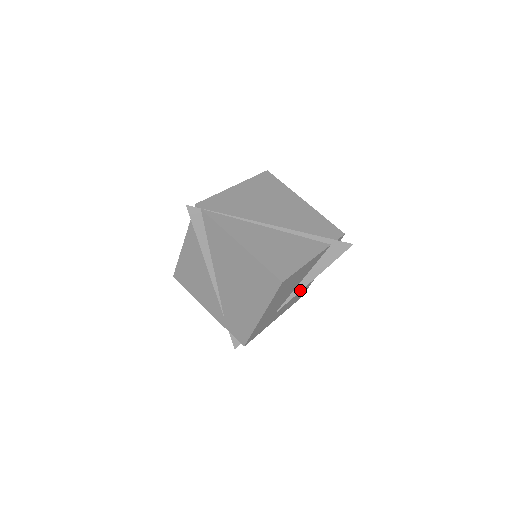
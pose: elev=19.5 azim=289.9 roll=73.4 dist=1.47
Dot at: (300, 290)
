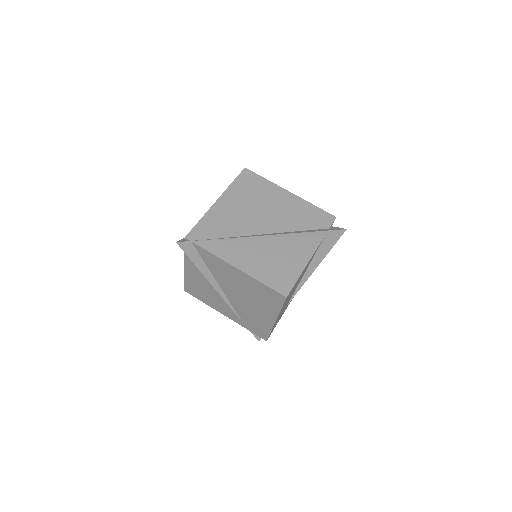
Dot at: (305, 280)
